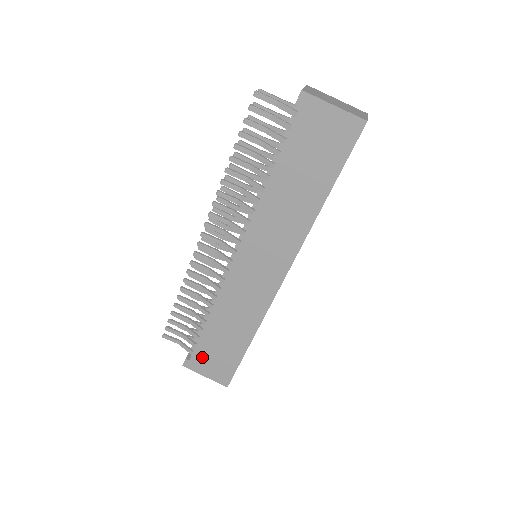
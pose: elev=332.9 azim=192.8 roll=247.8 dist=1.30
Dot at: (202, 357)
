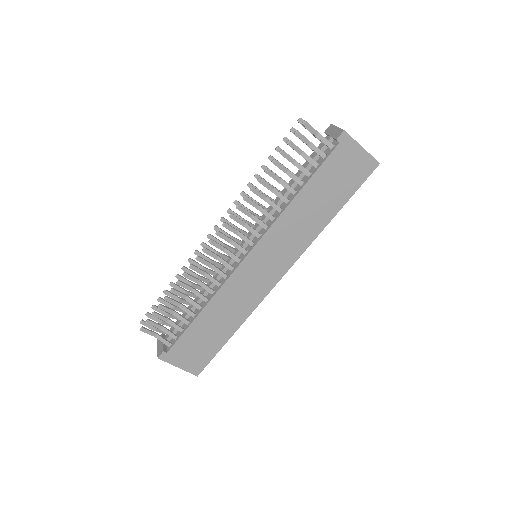
Dot at: (182, 348)
